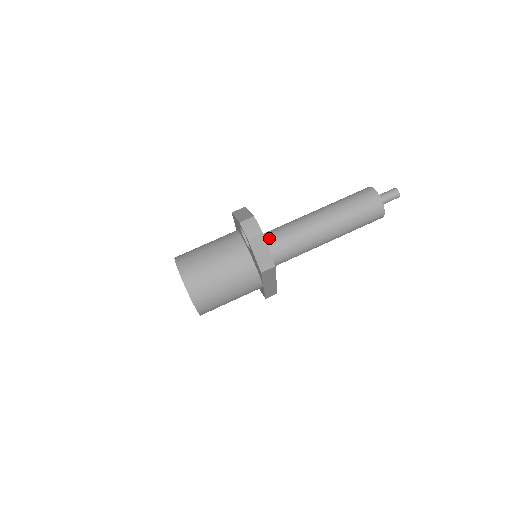
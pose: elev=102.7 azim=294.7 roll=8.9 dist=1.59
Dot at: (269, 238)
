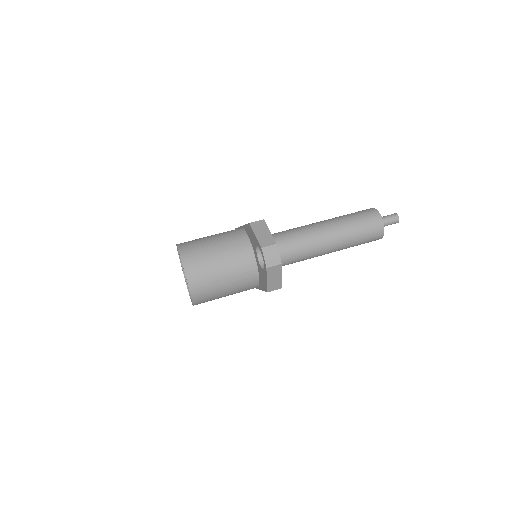
Dot at: occluded
